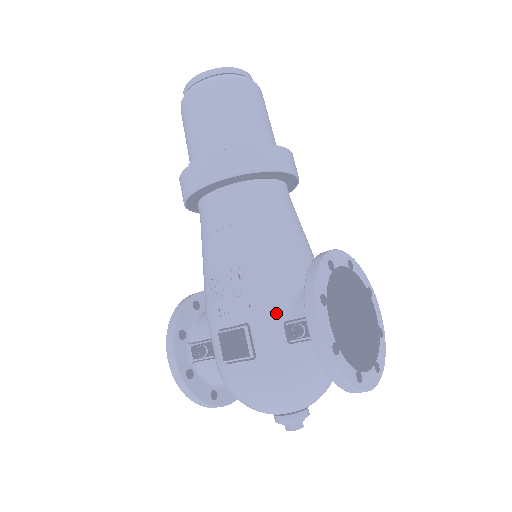
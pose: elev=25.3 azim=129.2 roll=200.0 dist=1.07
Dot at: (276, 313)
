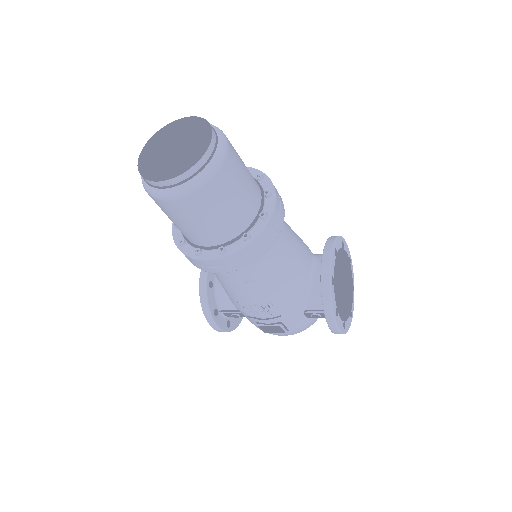
Dot at: (298, 312)
